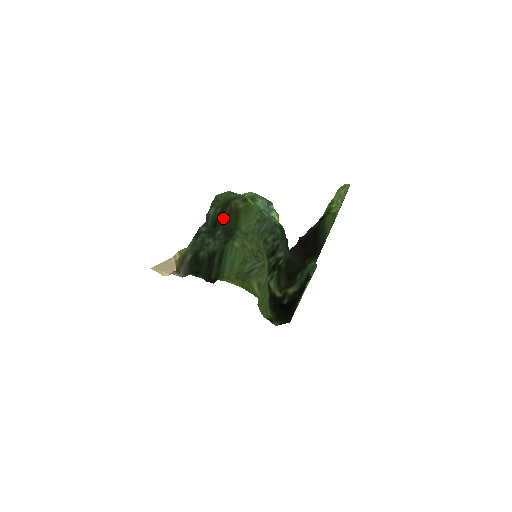
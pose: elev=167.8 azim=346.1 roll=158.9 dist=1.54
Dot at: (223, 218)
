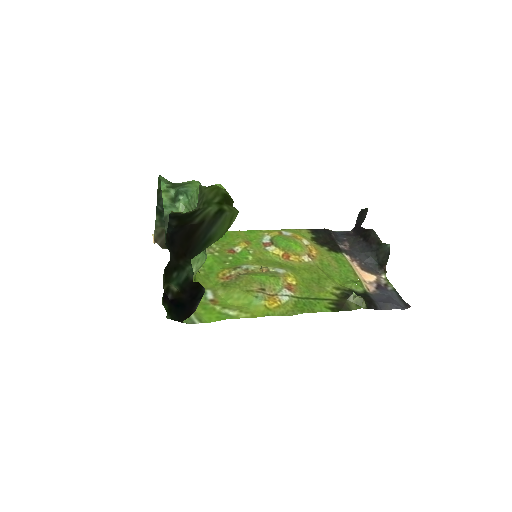
Dot at: occluded
